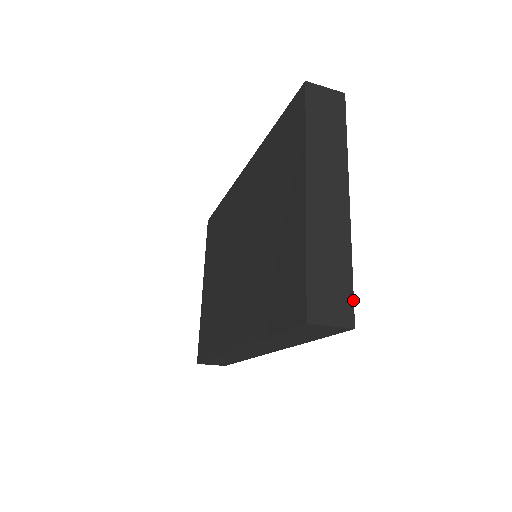
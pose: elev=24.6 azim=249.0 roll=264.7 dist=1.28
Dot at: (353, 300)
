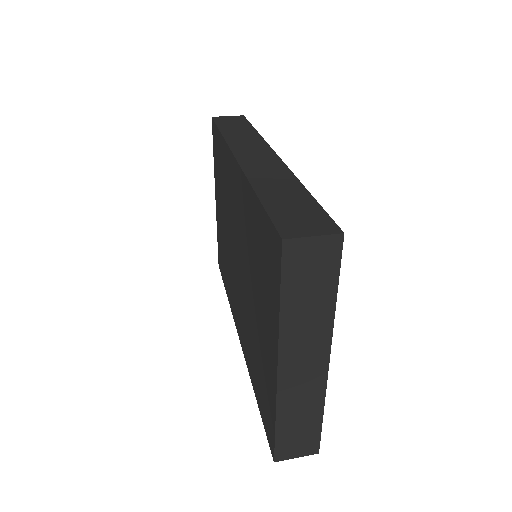
Dot at: (320, 437)
